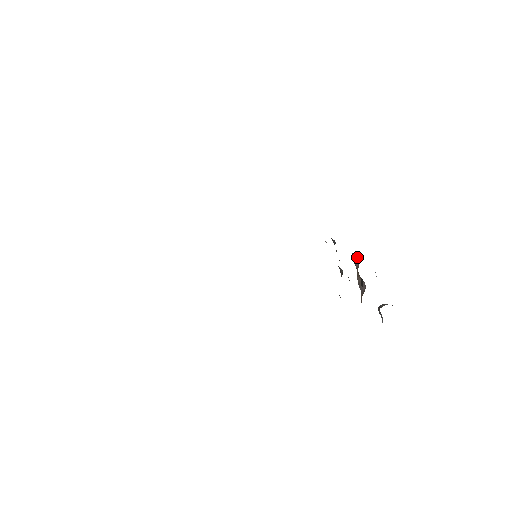
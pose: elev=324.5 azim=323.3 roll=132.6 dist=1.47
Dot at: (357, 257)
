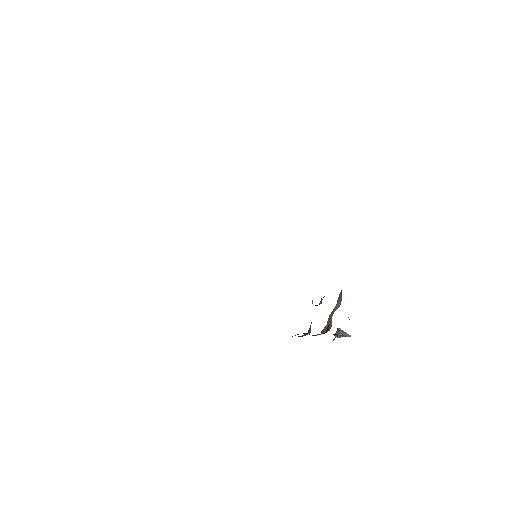
Dot at: (341, 300)
